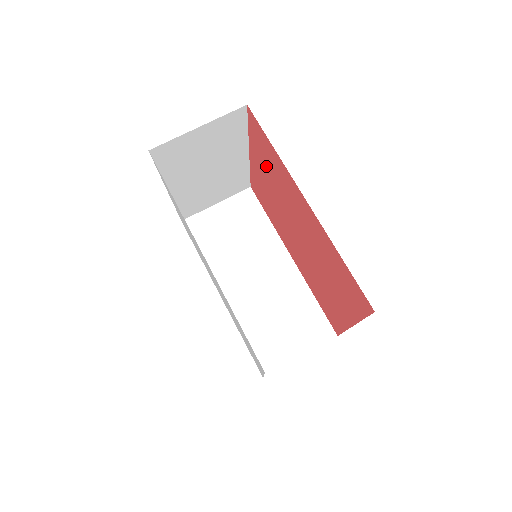
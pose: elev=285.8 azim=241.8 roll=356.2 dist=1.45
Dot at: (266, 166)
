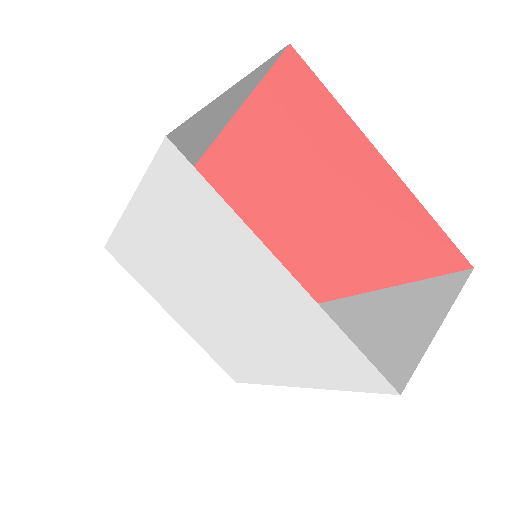
Dot at: occluded
